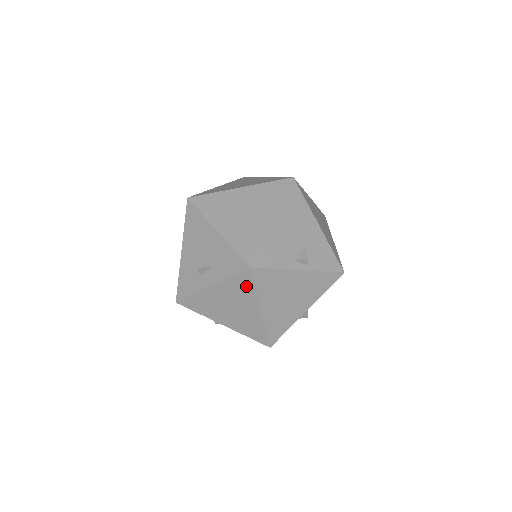
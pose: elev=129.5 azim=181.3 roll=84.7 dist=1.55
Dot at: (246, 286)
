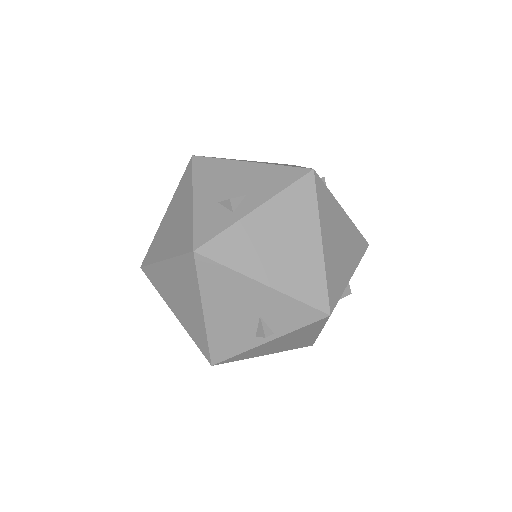
Dot at: occluded
